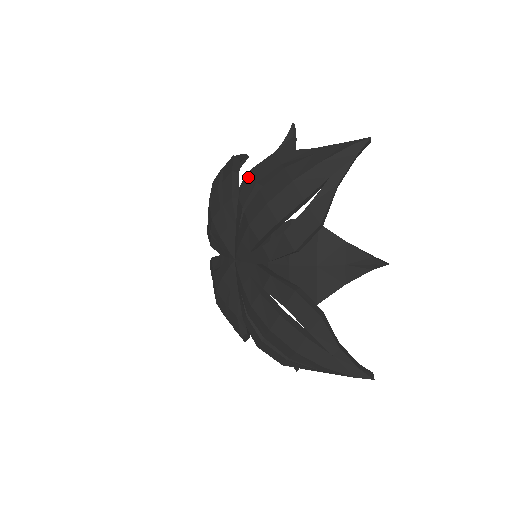
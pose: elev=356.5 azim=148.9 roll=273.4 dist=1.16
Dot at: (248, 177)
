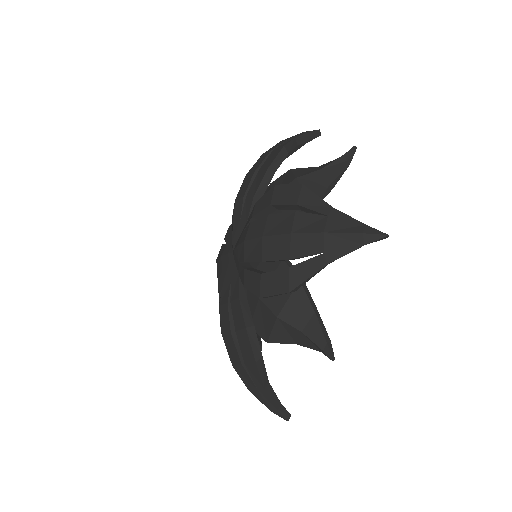
Dot at: (270, 191)
